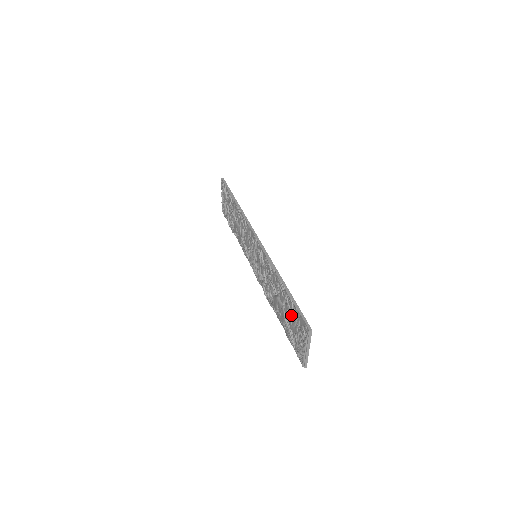
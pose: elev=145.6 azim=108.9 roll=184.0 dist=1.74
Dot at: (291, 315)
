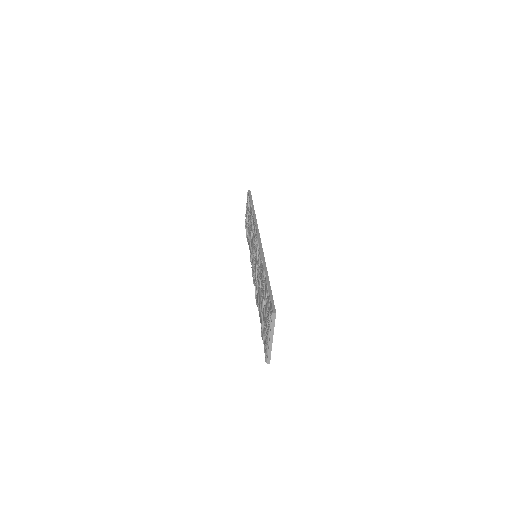
Dot at: occluded
